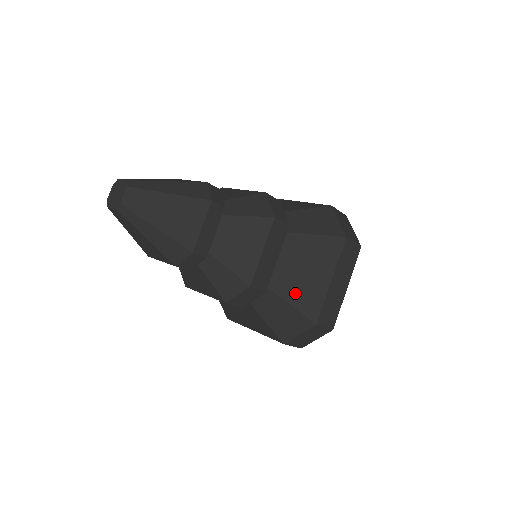
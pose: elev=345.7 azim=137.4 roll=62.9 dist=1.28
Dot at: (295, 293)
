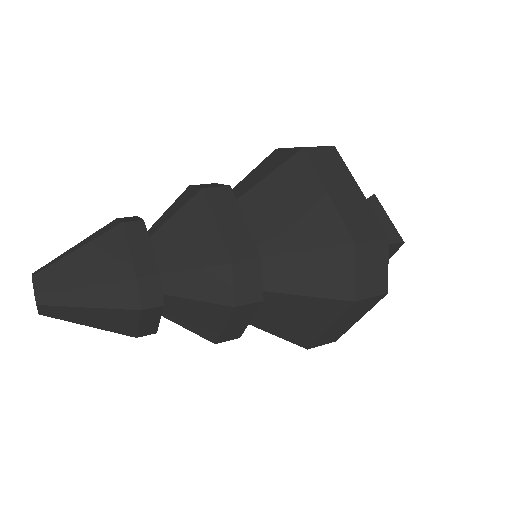
Dot at: (281, 330)
